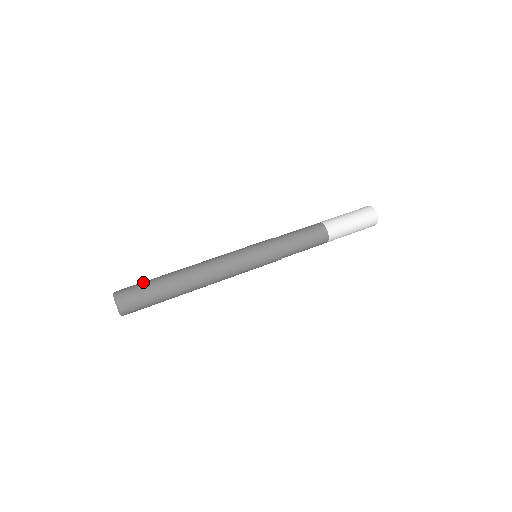
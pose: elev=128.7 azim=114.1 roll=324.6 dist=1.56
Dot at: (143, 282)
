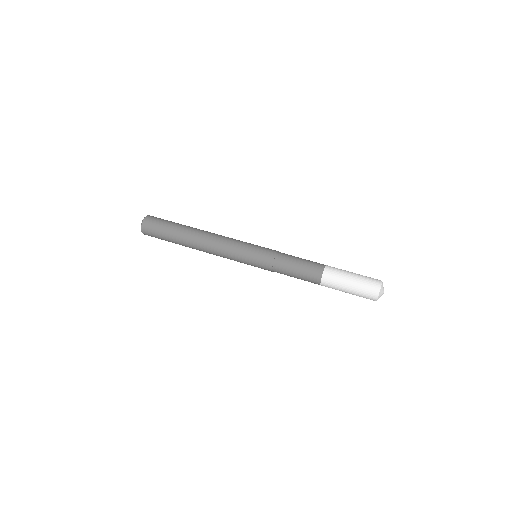
Dot at: occluded
